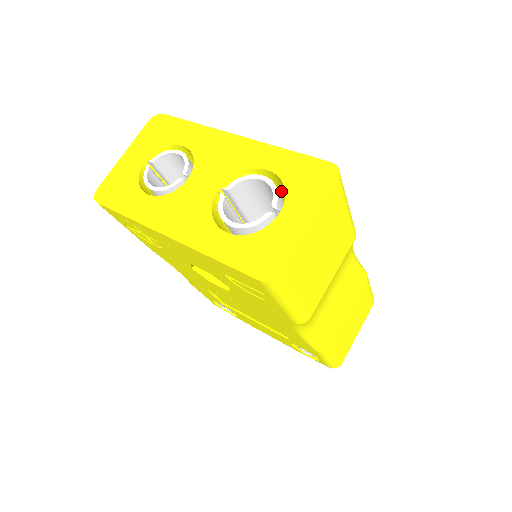
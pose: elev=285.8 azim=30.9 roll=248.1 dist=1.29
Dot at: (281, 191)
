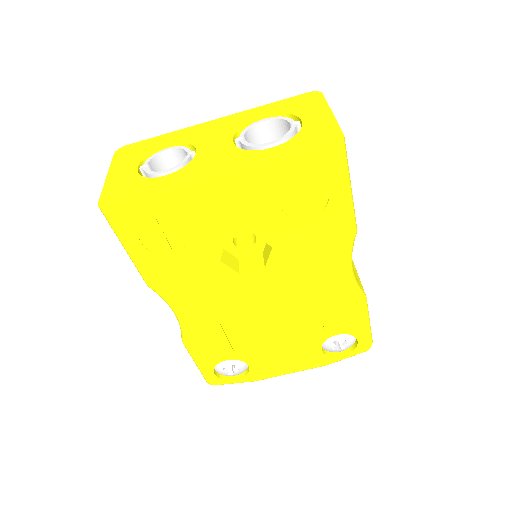
Dot at: occluded
